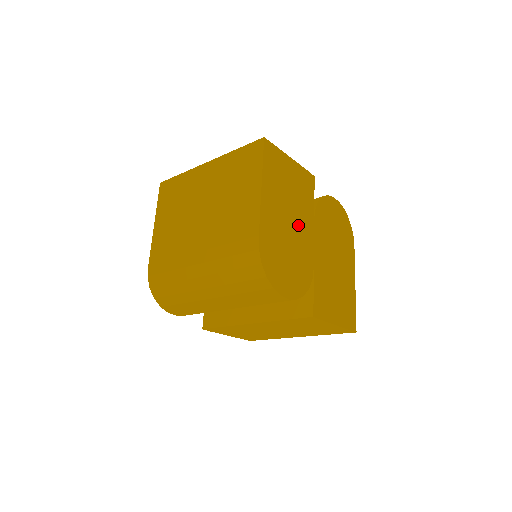
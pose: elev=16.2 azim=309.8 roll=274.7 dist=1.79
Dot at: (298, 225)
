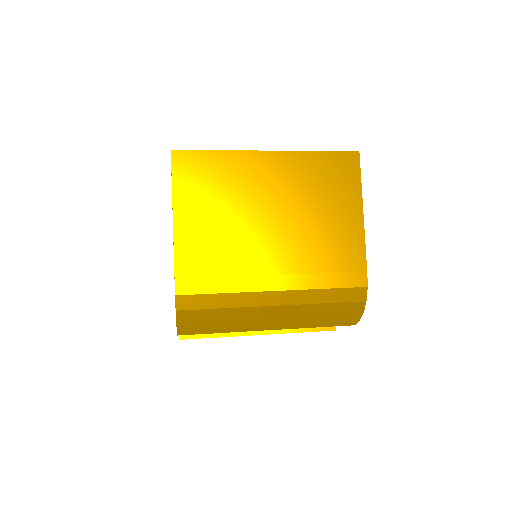
Dot at: occluded
